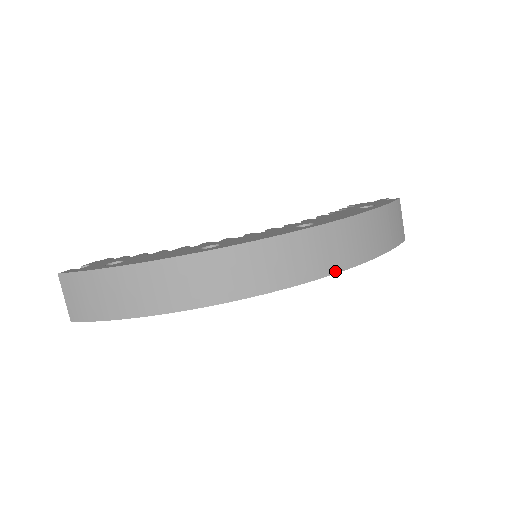
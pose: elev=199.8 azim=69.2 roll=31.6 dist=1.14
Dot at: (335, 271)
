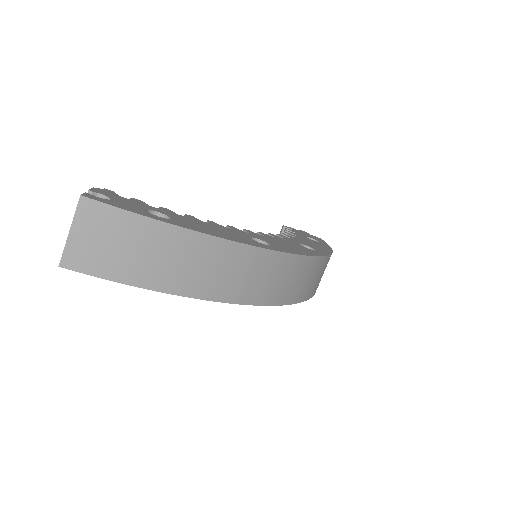
Dot at: (312, 296)
